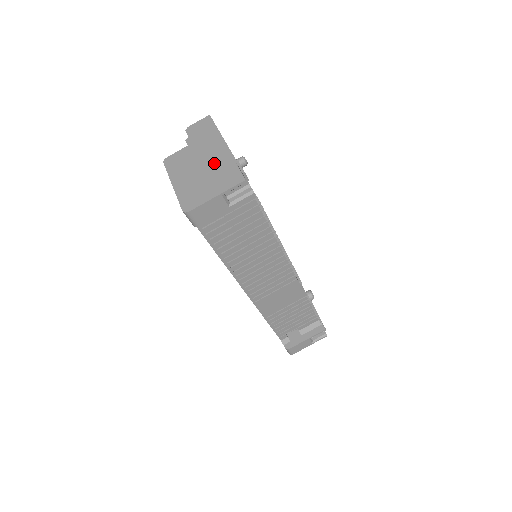
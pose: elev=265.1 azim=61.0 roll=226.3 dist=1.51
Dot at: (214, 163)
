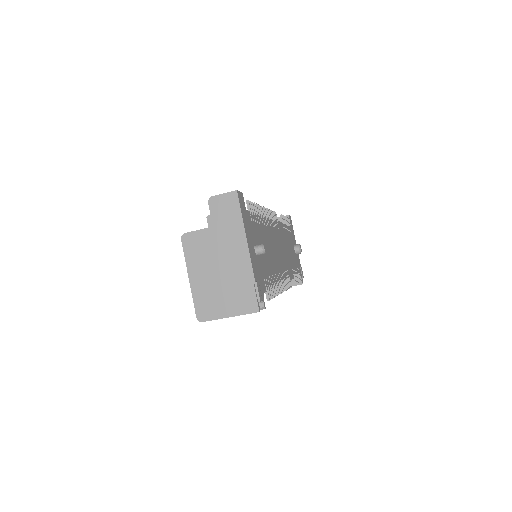
Dot at: (233, 272)
